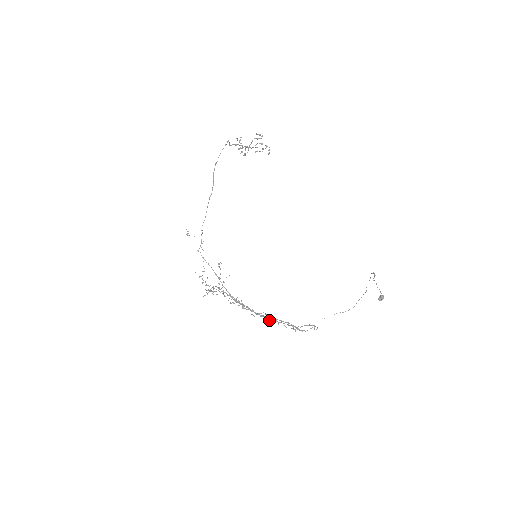
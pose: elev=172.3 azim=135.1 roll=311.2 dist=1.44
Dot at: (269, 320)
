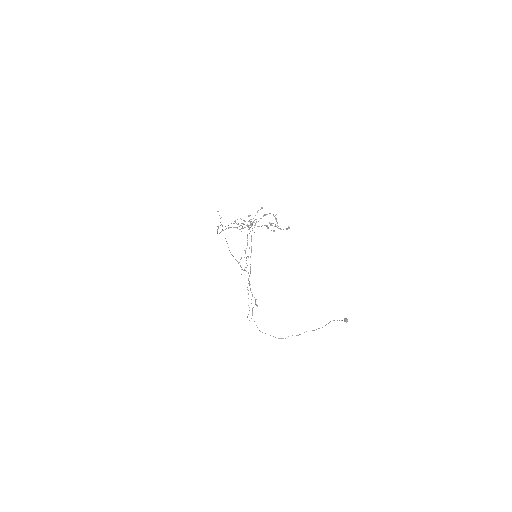
Dot at: occluded
